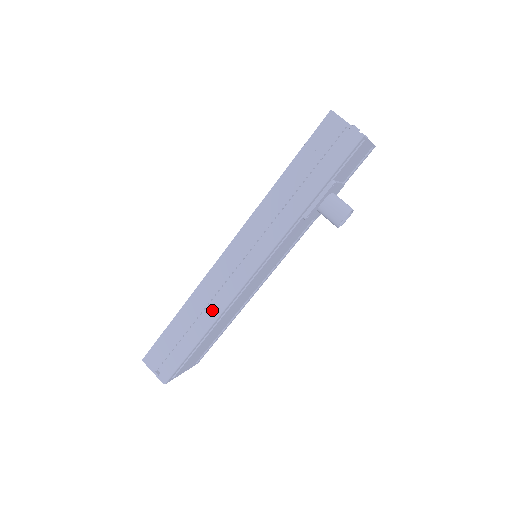
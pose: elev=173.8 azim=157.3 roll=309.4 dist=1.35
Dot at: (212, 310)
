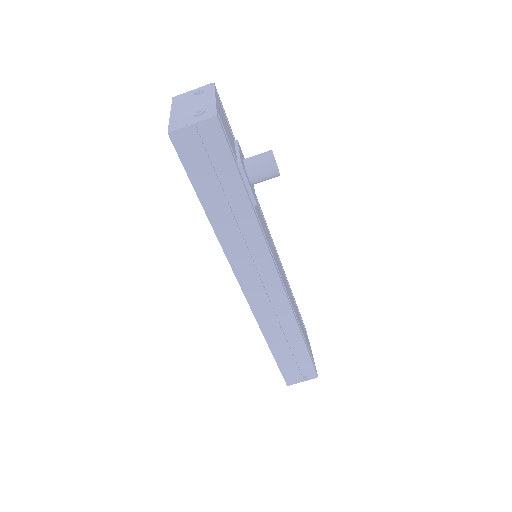
Dot at: (286, 321)
